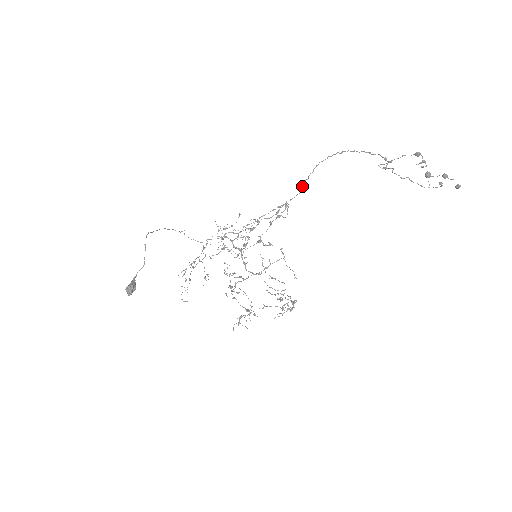
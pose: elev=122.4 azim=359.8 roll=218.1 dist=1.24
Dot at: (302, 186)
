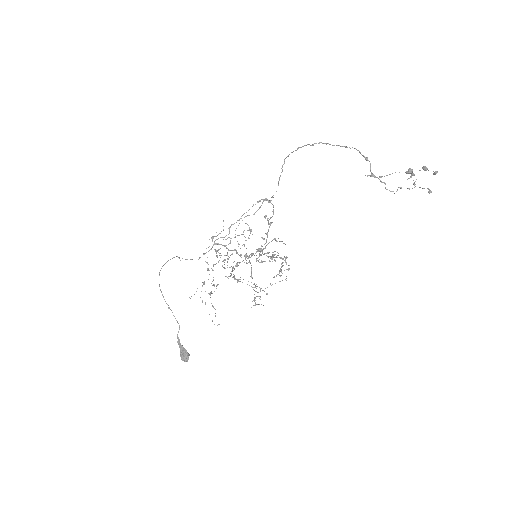
Dot at: (278, 181)
